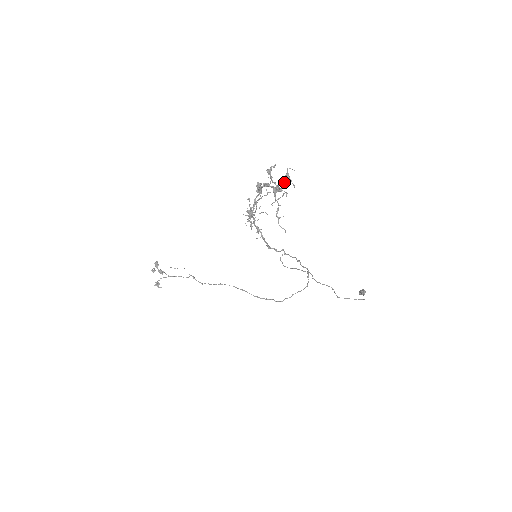
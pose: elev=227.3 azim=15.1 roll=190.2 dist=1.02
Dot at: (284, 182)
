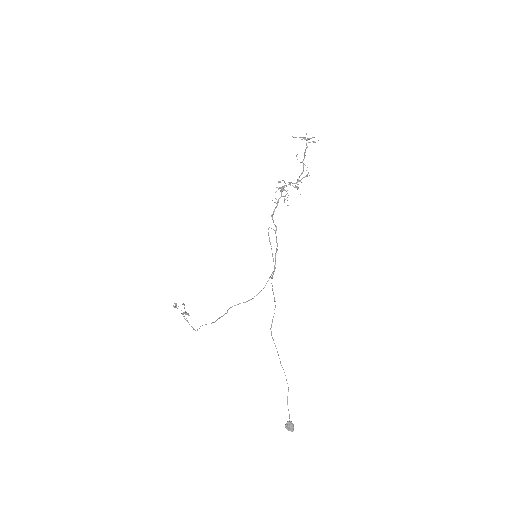
Dot at: occluded
